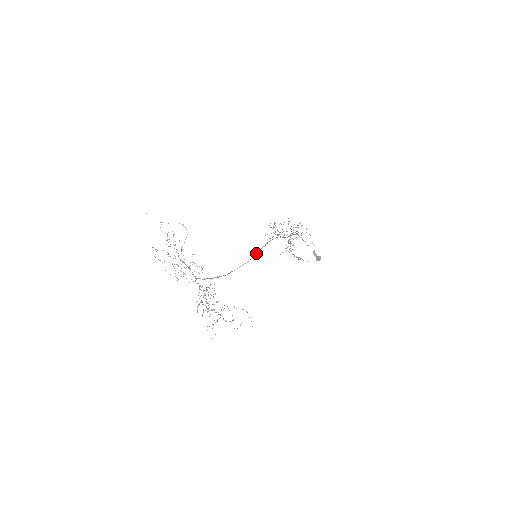
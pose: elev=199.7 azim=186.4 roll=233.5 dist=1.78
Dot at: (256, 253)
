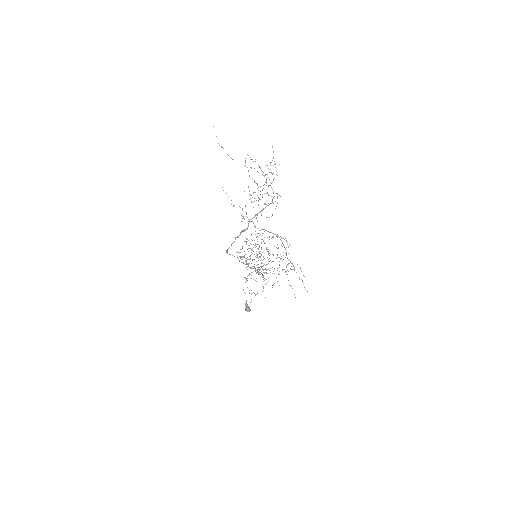
Dot at: occluded
